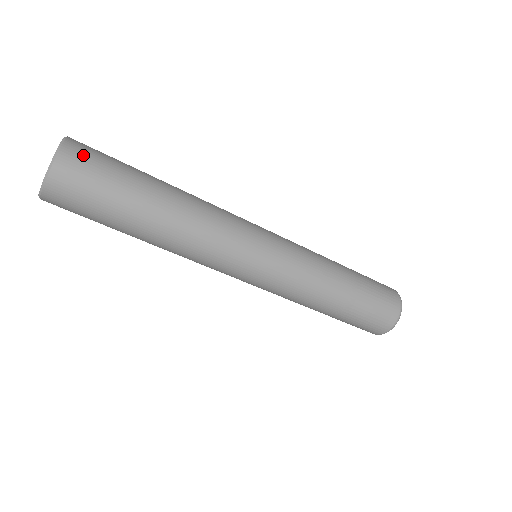
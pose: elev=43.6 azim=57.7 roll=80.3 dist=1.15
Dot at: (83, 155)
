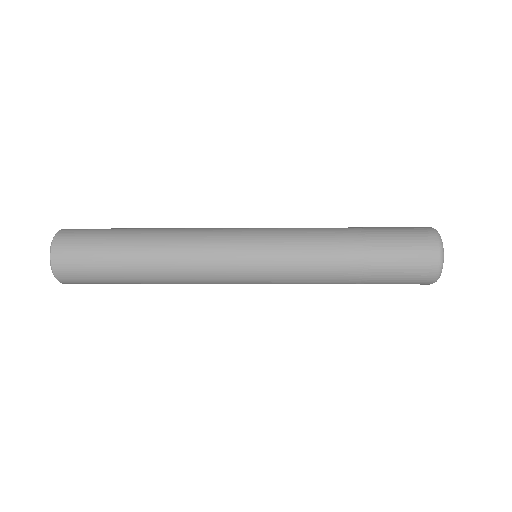
Dot at: (69, 271)
